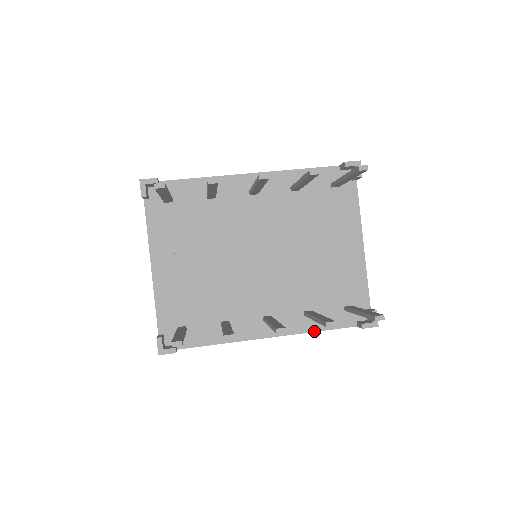
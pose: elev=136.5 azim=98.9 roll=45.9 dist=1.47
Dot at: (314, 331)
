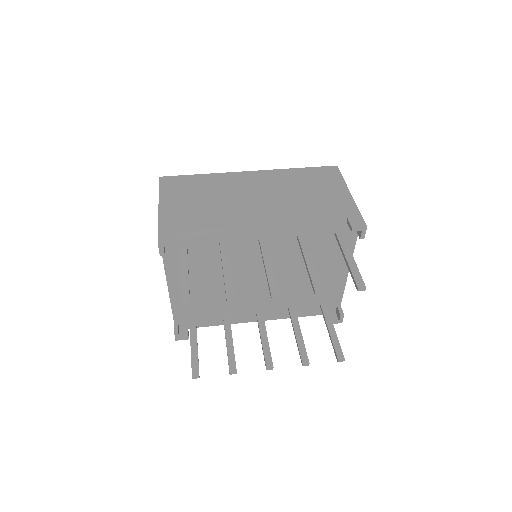
Dot at: occluded
